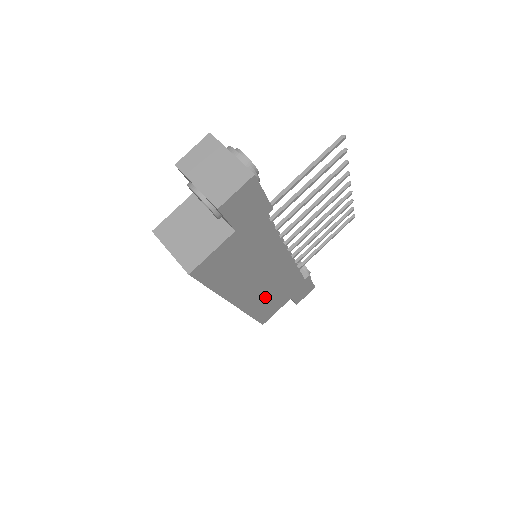
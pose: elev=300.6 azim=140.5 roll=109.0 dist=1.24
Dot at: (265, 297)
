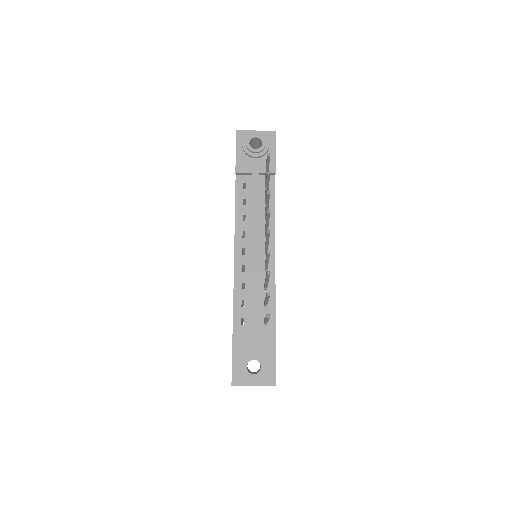
Dot at: occluded
